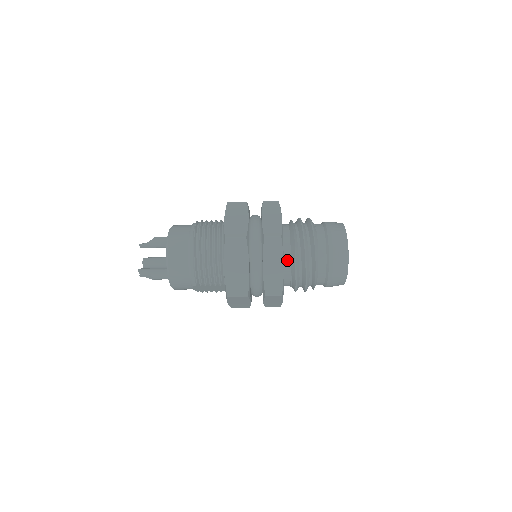
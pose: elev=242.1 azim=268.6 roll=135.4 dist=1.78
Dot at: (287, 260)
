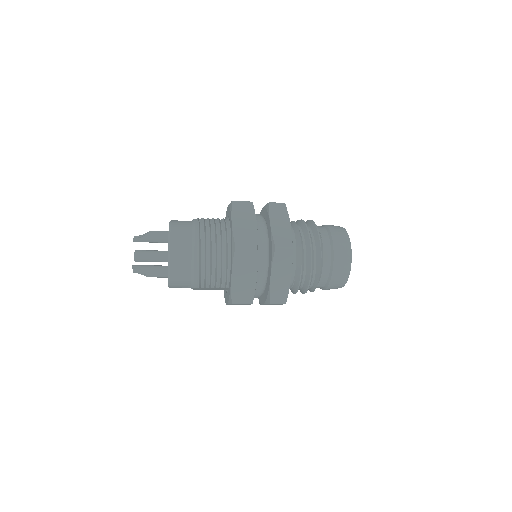
Dot at: (292, 267)
